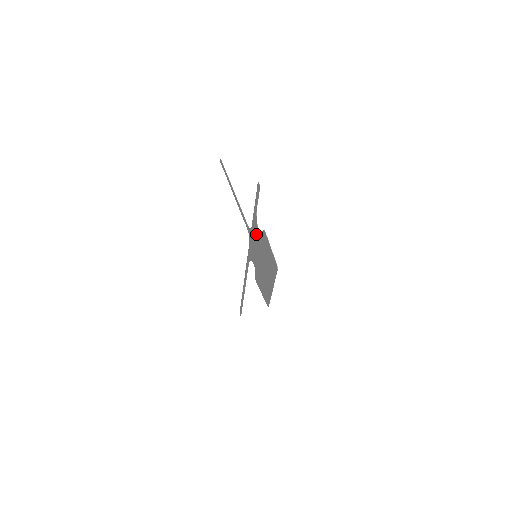
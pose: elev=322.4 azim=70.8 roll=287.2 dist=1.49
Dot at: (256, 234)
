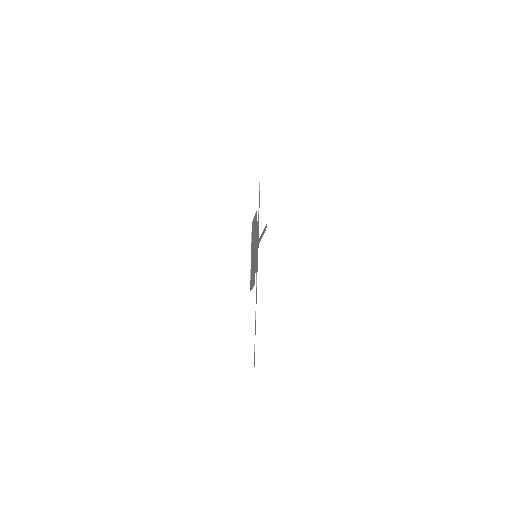
Dot at: (257, 231)
